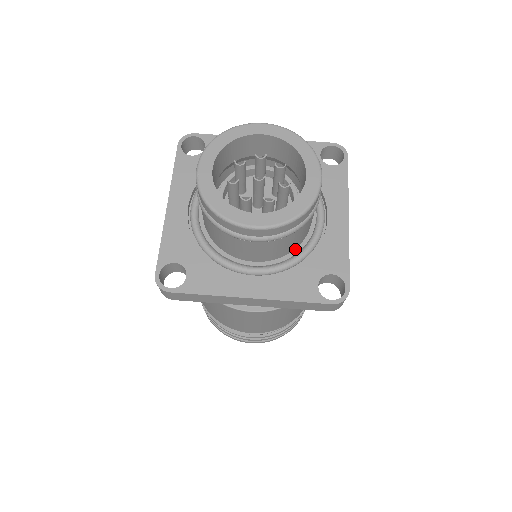
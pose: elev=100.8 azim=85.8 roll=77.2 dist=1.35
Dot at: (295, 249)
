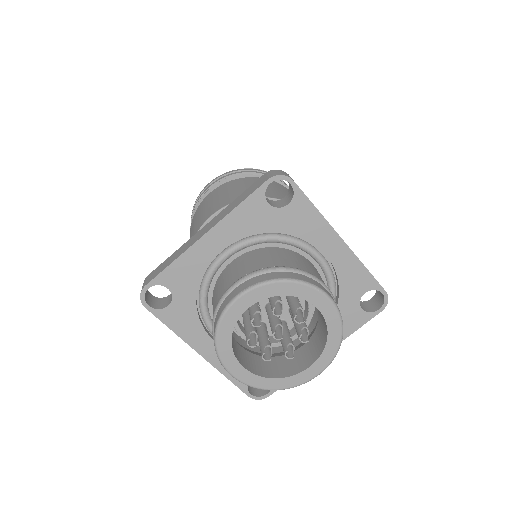
Dot at: occluded
